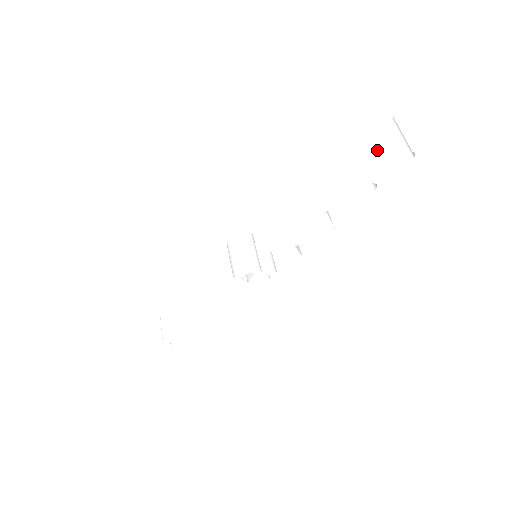
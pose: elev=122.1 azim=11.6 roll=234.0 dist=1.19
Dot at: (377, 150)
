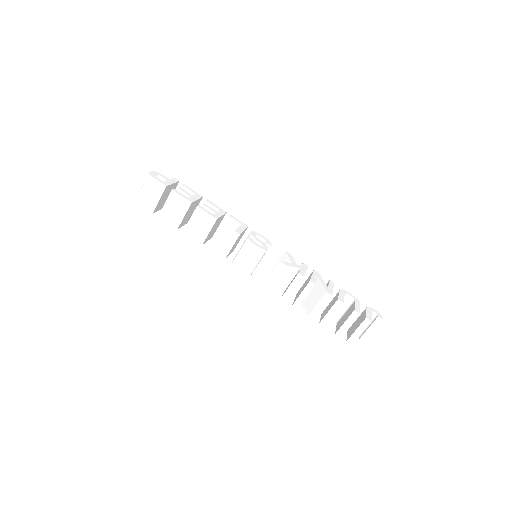
Dot at: (351, 344)
